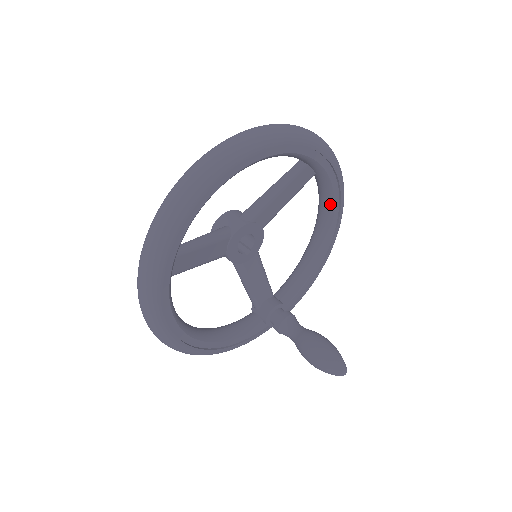
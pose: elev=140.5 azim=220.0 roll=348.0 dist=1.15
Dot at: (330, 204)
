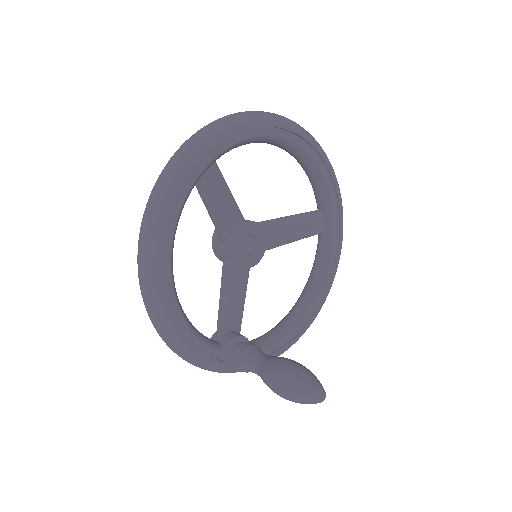
Dot at: (323, 272)
